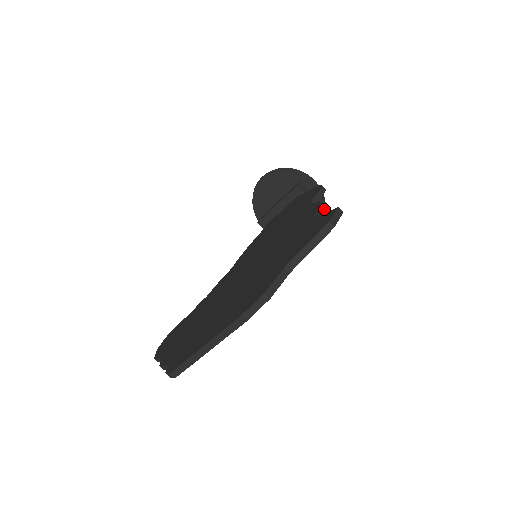
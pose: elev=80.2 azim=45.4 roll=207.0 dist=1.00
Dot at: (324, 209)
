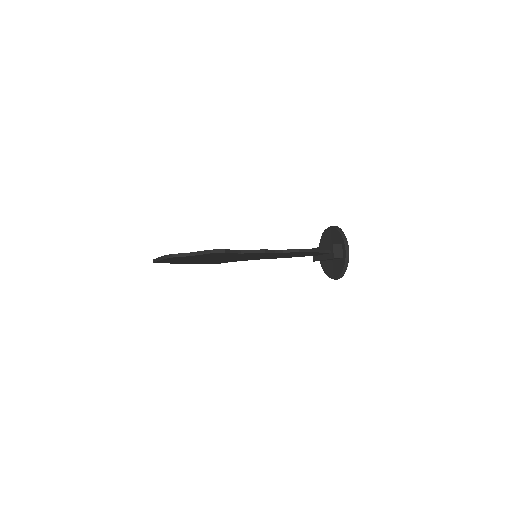
Dot at: (344, 271)
